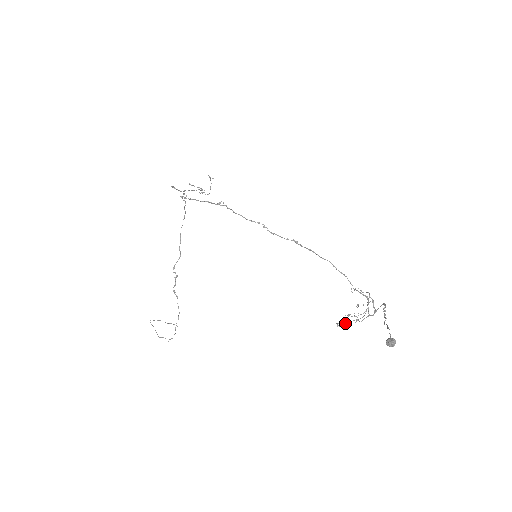
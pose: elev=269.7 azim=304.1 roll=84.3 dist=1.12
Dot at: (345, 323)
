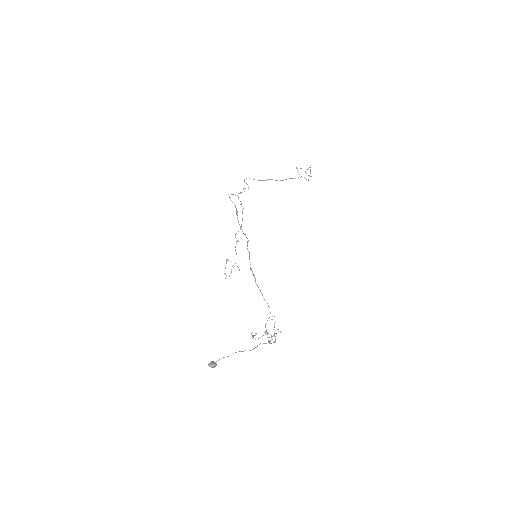
Dot at: (253, 336)
